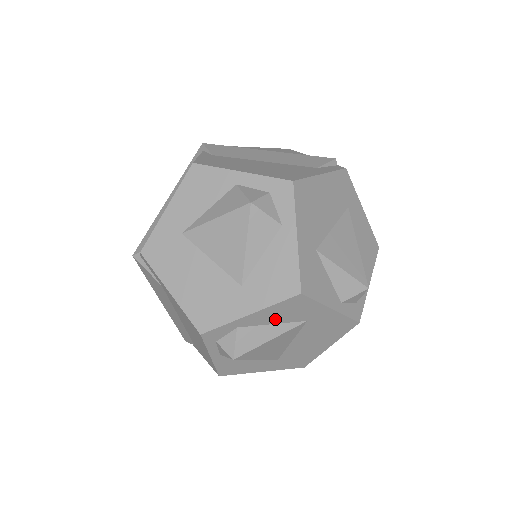
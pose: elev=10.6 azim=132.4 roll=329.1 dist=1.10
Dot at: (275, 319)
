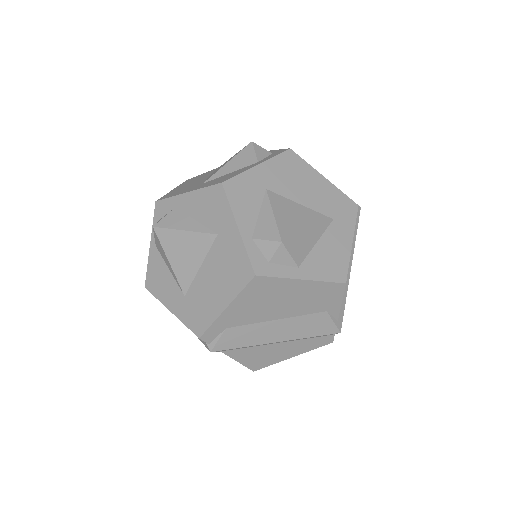
Dot at: (199, 213)
